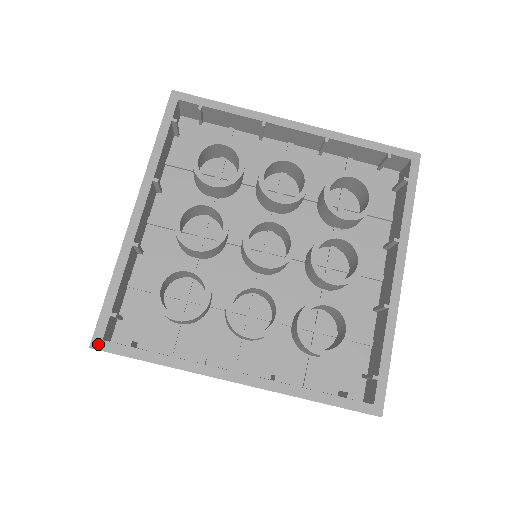
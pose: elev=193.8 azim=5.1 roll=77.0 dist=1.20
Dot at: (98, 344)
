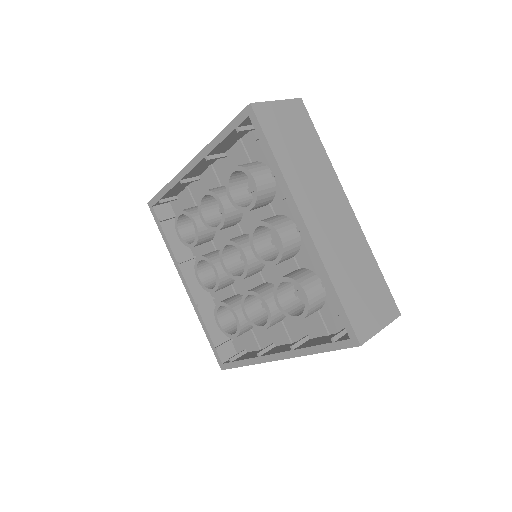
Dot at: (222, 367)
